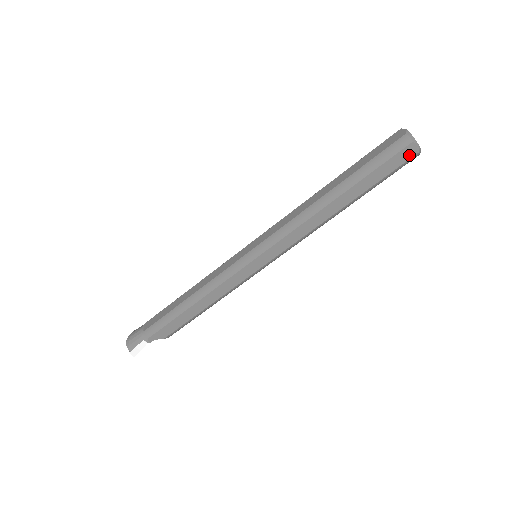
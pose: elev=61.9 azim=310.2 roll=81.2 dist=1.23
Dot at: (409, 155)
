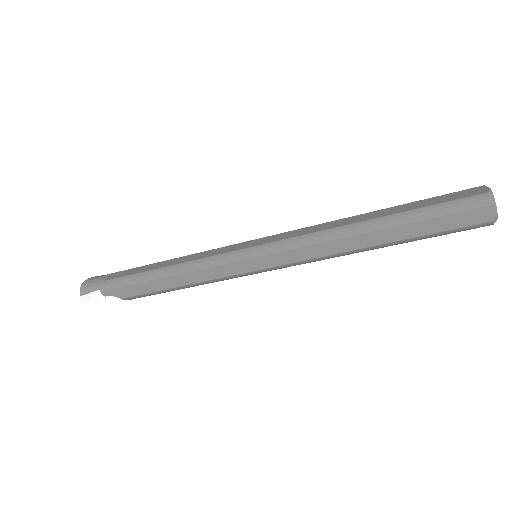
Dot at: (480, 219)
